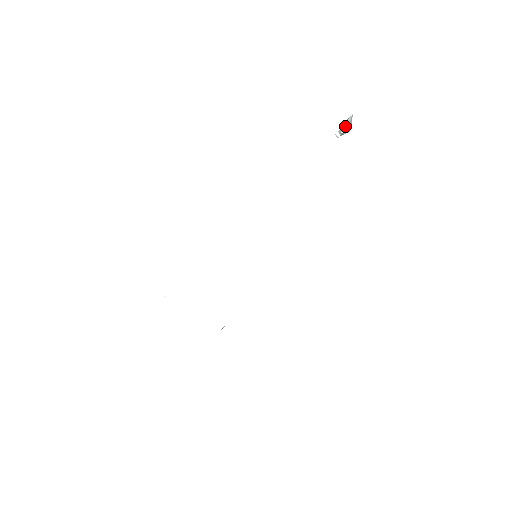
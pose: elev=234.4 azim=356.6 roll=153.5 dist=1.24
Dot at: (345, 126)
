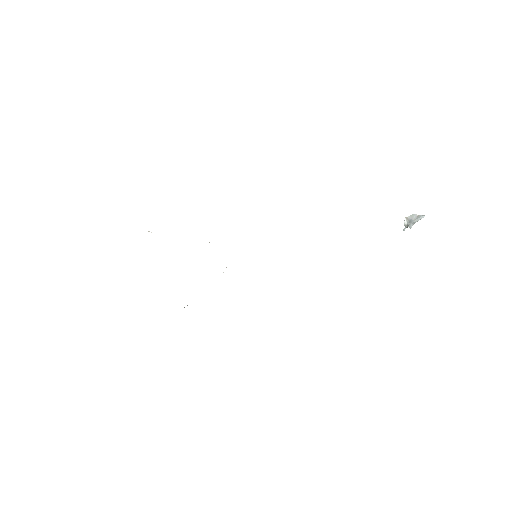
Dot at: (414, 221)
